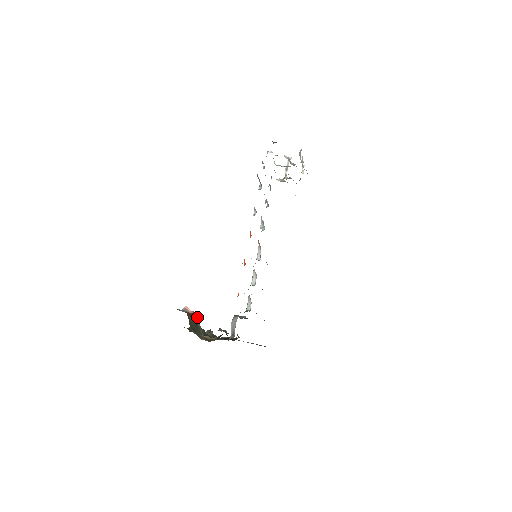
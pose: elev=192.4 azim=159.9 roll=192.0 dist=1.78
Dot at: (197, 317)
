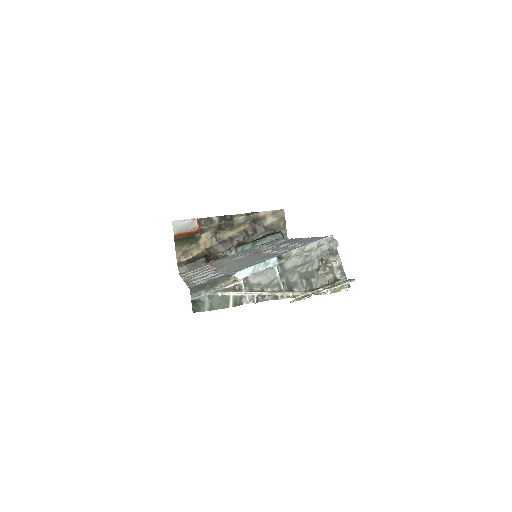
Dot at: (199, 231)
